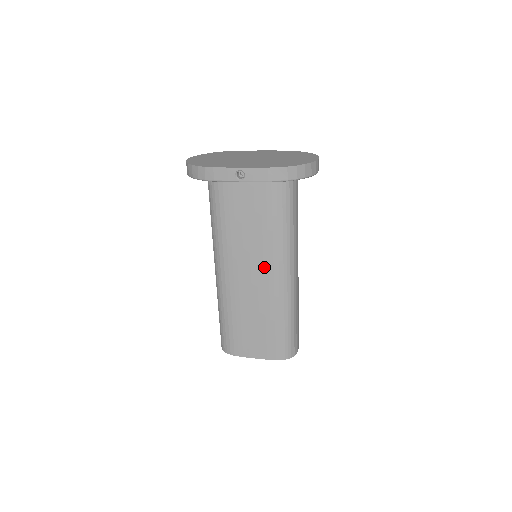
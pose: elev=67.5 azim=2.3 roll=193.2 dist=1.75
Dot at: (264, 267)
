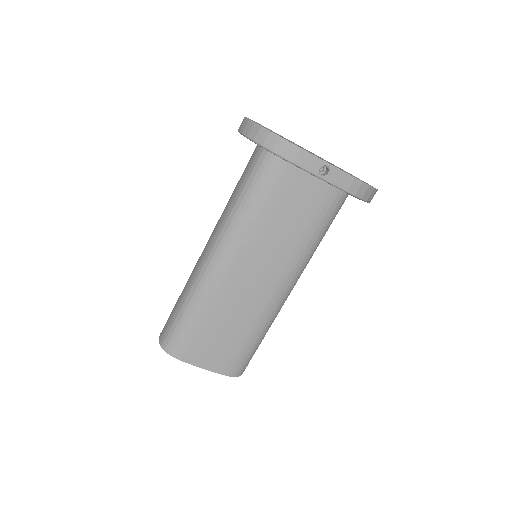
Dot at: (274, 274)
